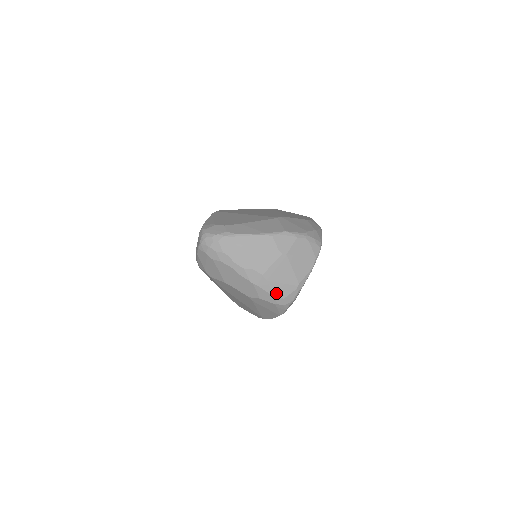
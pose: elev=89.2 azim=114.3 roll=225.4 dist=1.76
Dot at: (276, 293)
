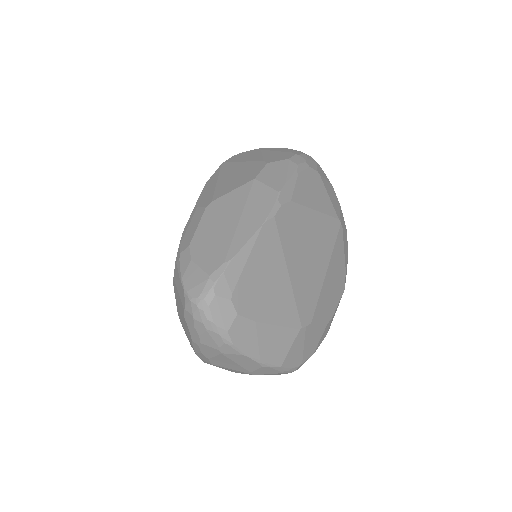
Dot at: occluded
